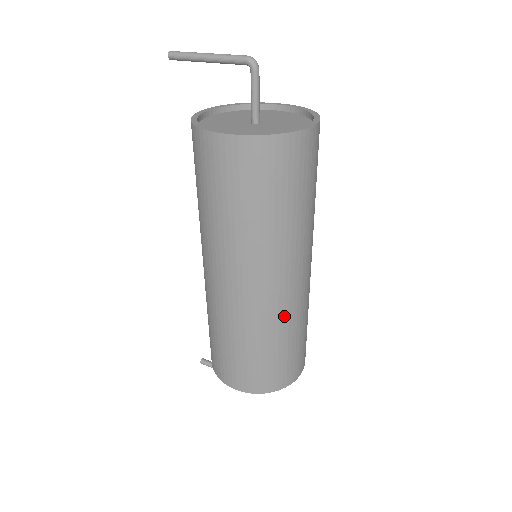
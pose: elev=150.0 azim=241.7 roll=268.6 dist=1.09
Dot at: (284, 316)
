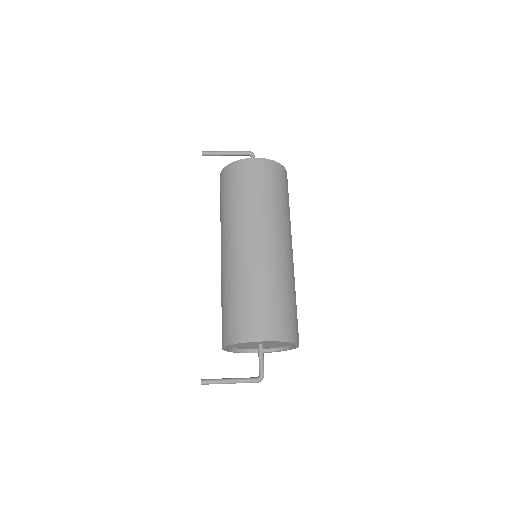
Dot at: (290, 273)
